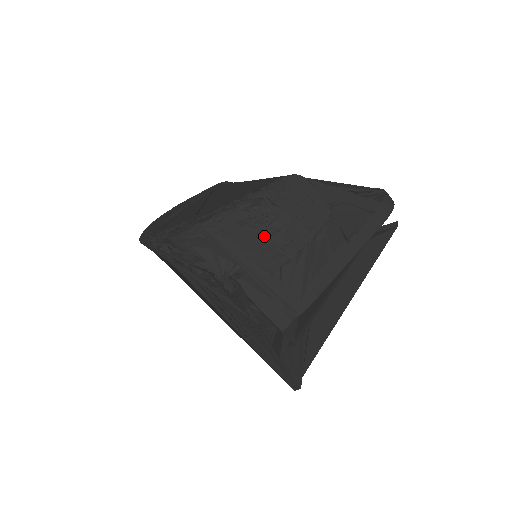
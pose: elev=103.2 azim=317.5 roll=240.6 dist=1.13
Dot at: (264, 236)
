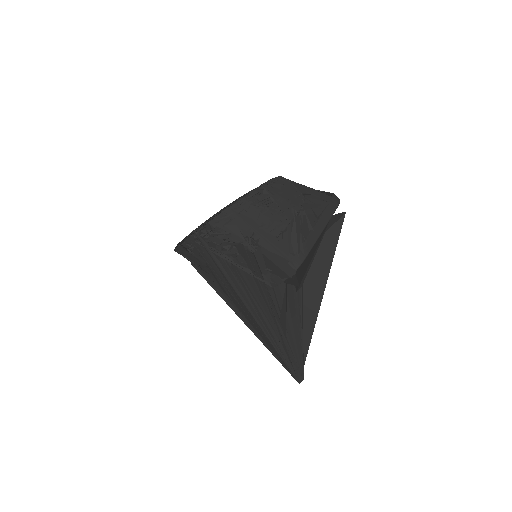
Dot at: (268, 213)
